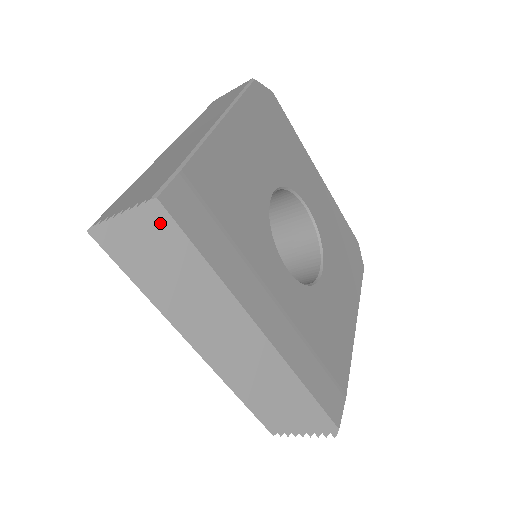
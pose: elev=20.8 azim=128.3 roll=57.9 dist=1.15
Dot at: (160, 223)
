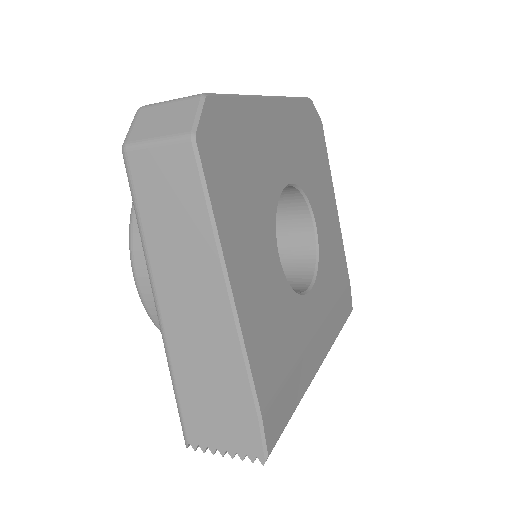
Dot at: occluded
